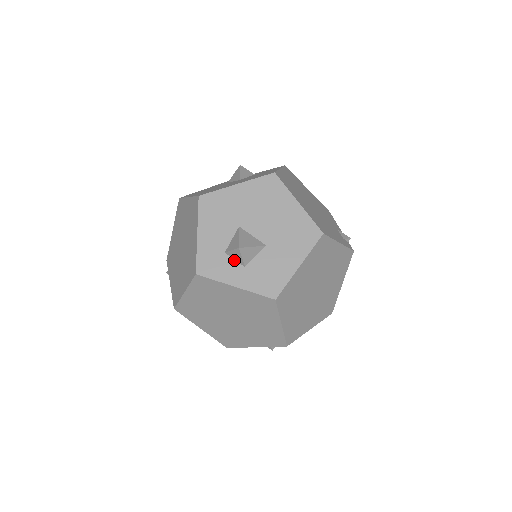
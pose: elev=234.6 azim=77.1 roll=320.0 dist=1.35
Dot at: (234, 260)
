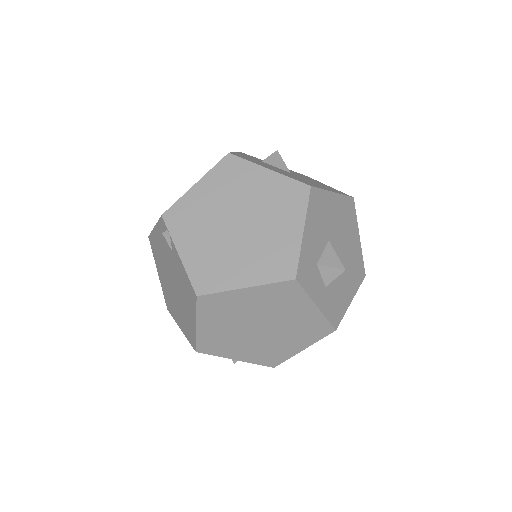
Dot at: (321, 276)
